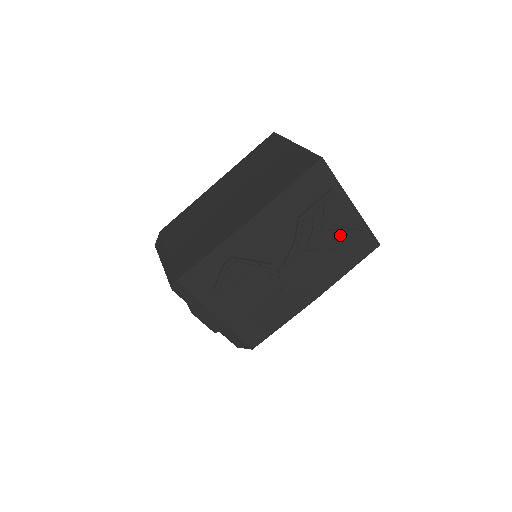
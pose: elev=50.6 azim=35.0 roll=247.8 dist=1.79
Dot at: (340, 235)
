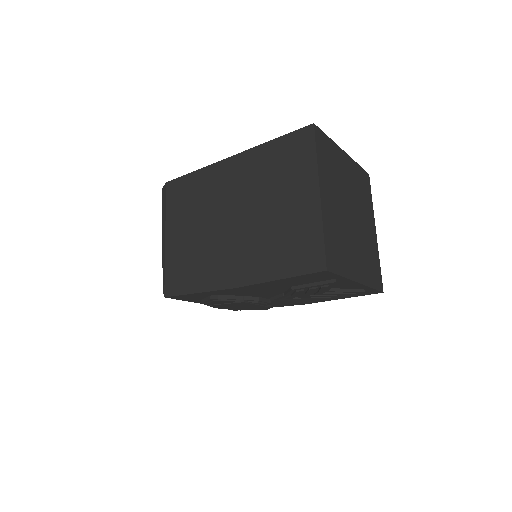
Dot at: occluded
